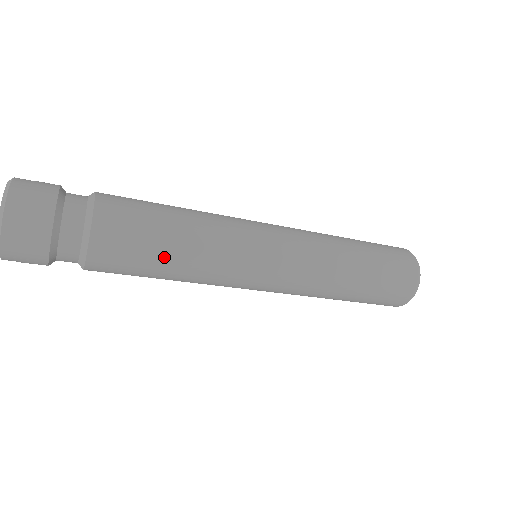
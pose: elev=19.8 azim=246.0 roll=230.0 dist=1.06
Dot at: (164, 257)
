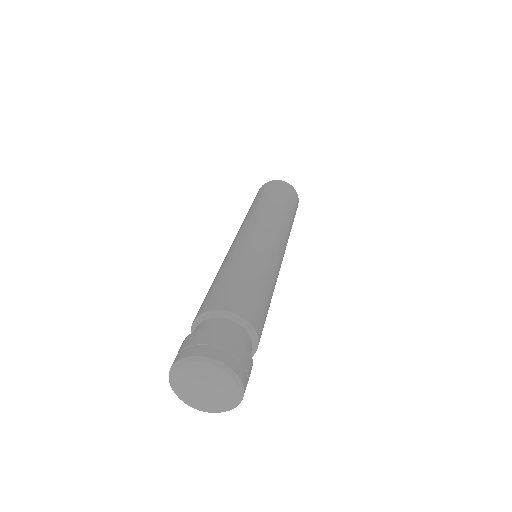
Dot at: occluded
